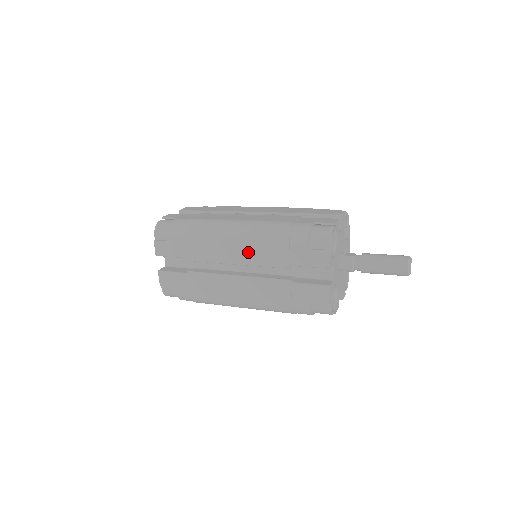
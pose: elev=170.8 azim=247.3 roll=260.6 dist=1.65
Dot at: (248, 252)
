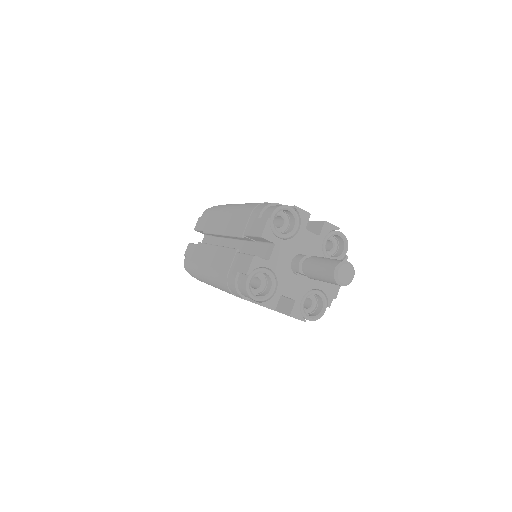
Dot at: (230, 222)
